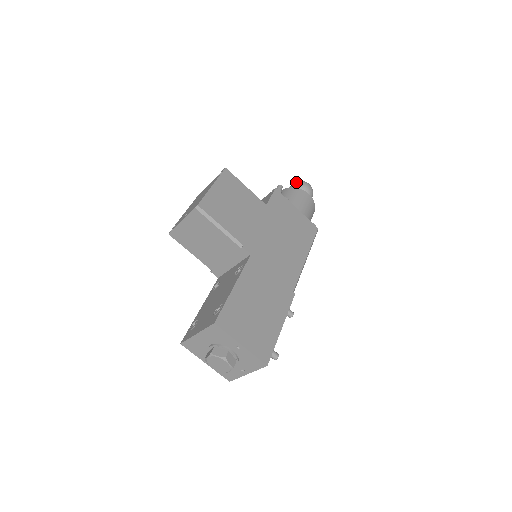
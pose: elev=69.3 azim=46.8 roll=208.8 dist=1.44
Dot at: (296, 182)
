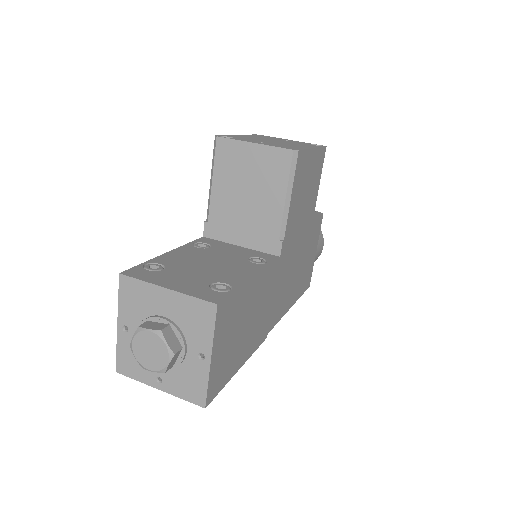
Dot at: occluded
